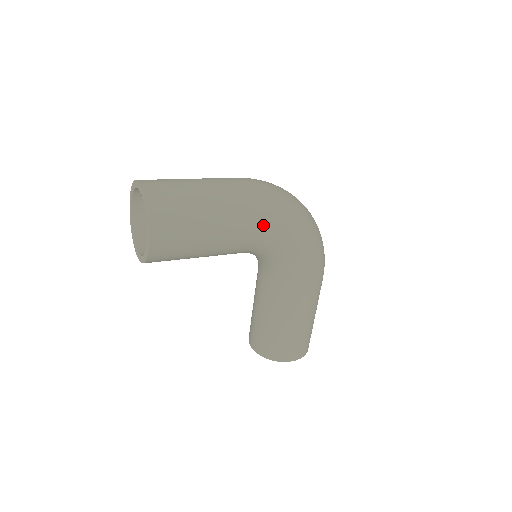
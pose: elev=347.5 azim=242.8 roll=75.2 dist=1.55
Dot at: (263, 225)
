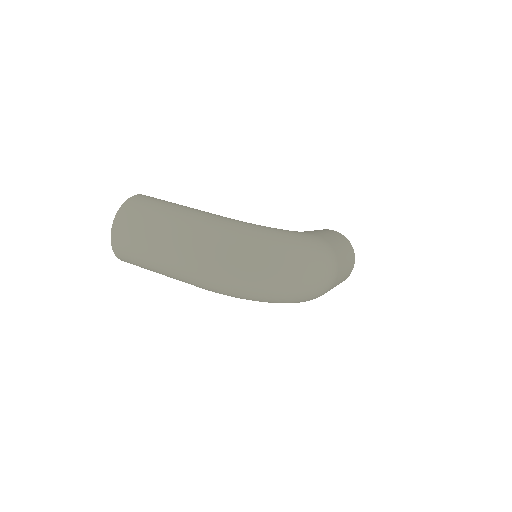
Dot at: occluded
